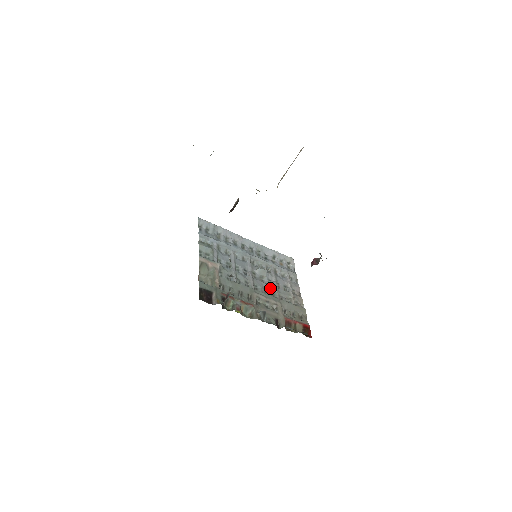
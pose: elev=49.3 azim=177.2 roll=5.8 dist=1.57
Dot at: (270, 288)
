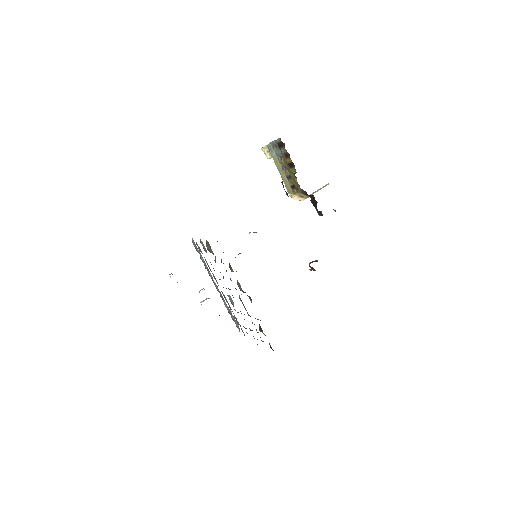
Dot at: occluded
